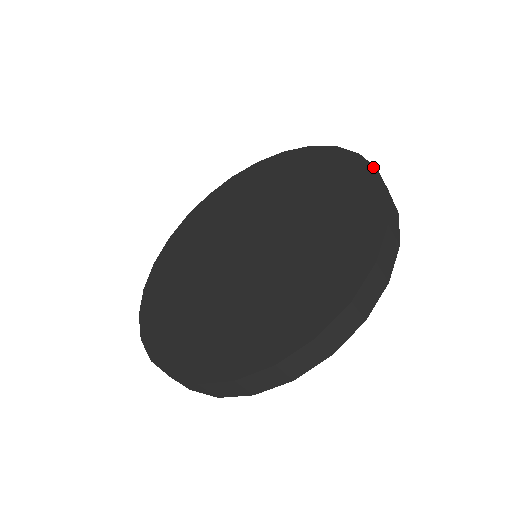
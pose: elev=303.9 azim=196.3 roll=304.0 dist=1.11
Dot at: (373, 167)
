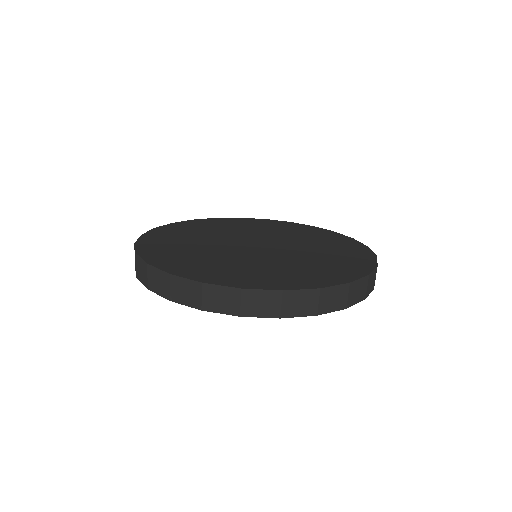
Dot at: (350, 237)
